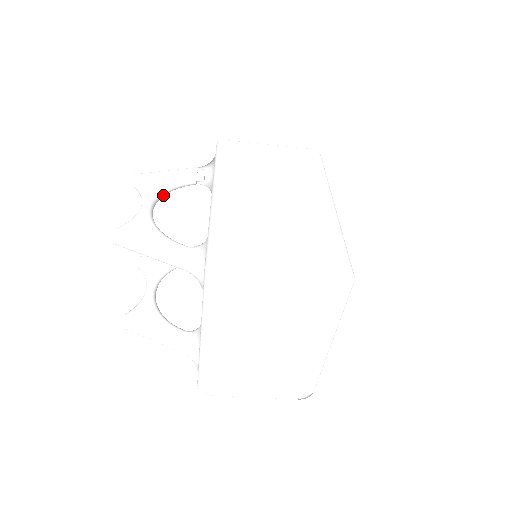
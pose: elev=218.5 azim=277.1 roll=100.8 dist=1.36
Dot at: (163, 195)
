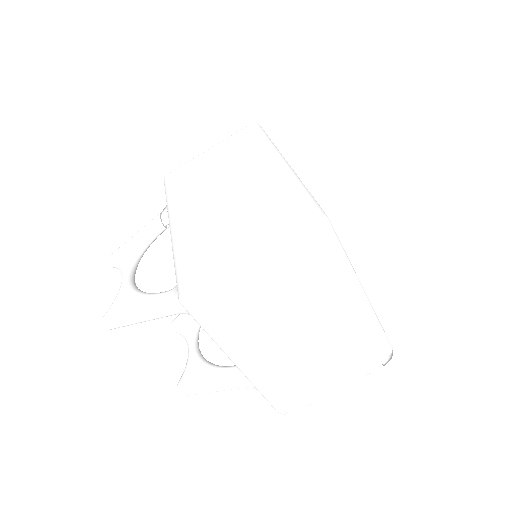
Dot at: (139, 258)
